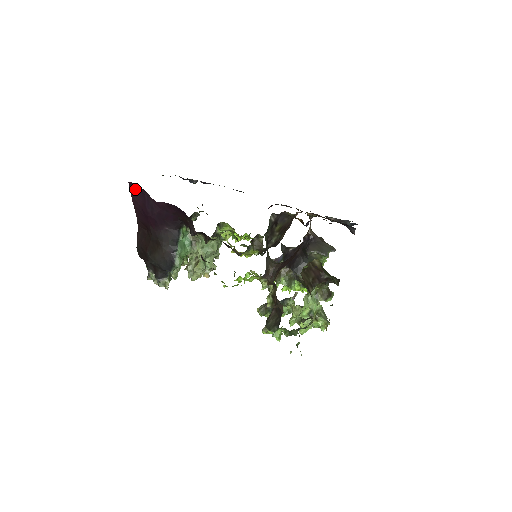
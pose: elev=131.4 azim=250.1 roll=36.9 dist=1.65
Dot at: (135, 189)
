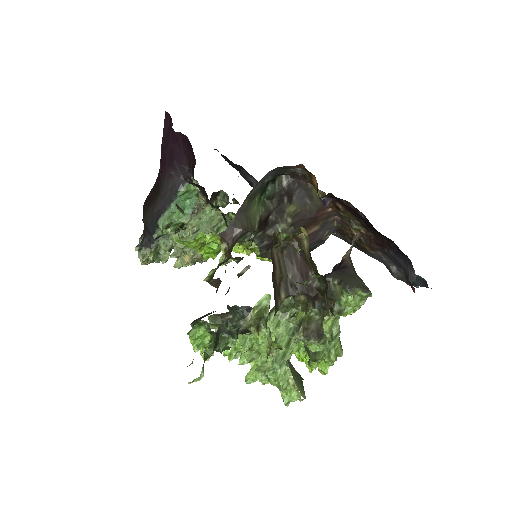
Dot at: (168, 122)
